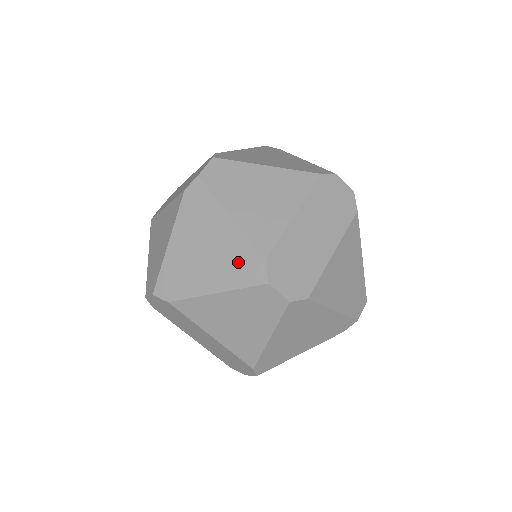
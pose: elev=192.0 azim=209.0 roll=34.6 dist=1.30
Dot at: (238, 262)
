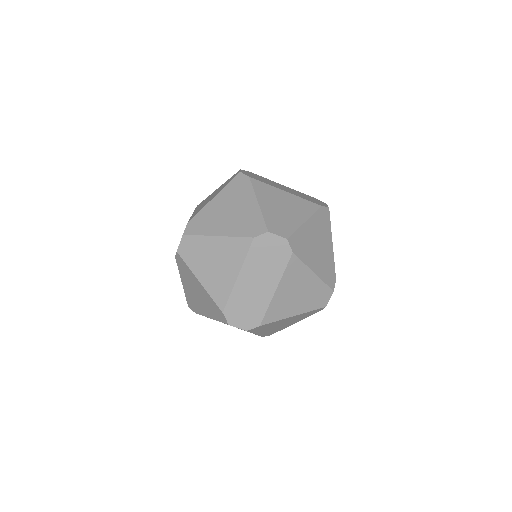
Dot at: occluded
